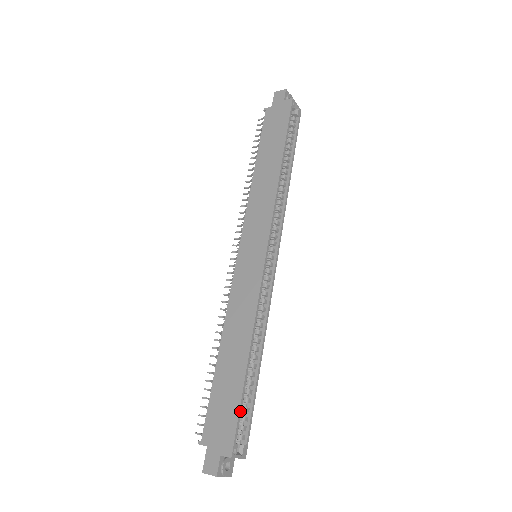
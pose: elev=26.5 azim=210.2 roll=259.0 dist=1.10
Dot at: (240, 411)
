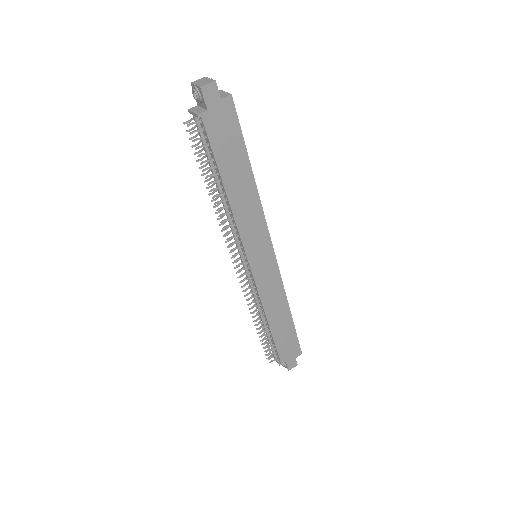
Dot at: occluded
